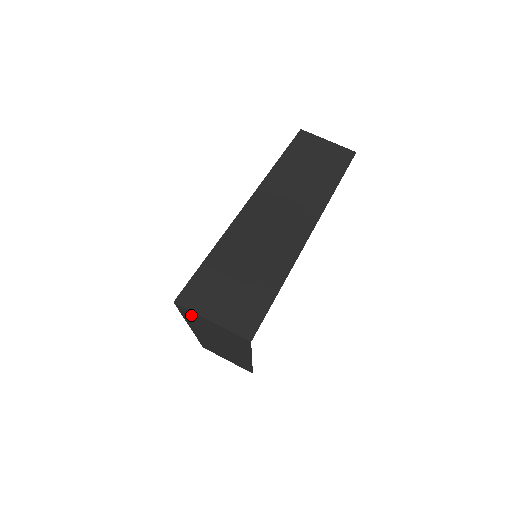
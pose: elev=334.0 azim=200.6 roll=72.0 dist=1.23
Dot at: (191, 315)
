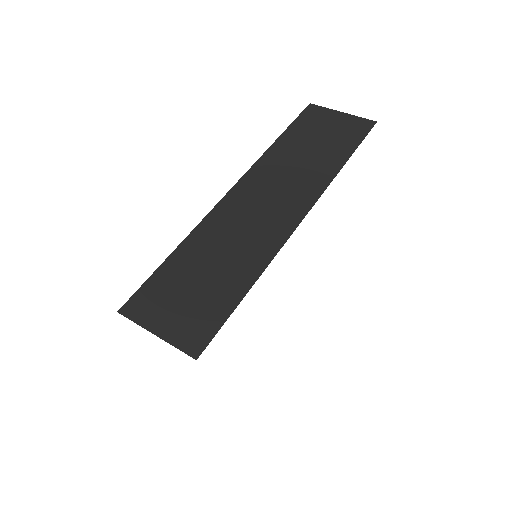
Dot at: occluded
